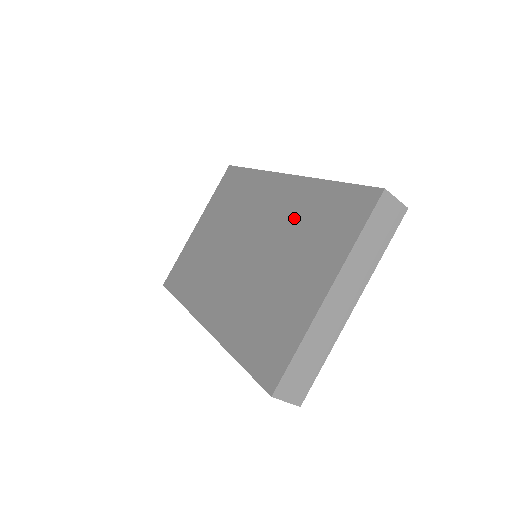
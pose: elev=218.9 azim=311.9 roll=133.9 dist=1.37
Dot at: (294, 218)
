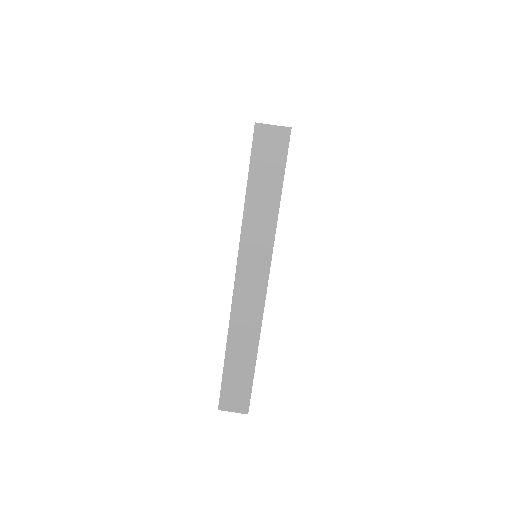
Dot at: occluded
